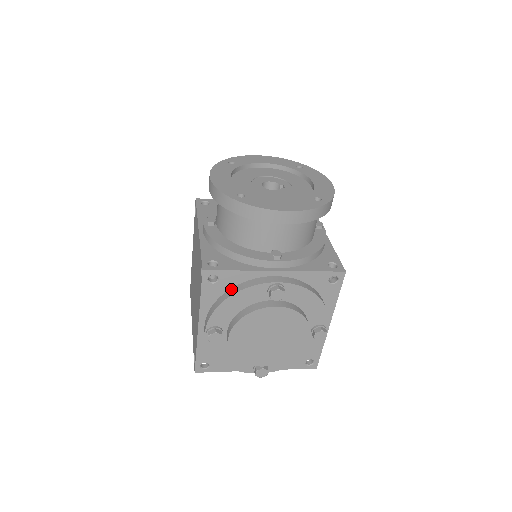
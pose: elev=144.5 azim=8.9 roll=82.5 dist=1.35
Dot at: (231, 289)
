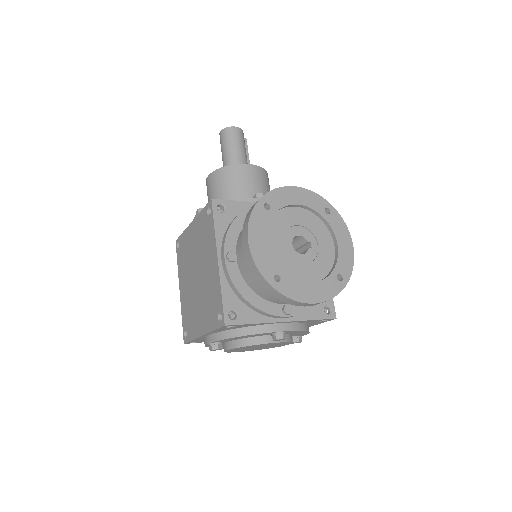
Dot at: (242, 329)
